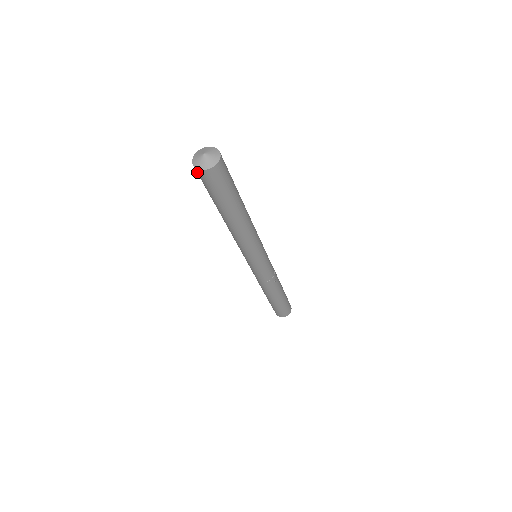
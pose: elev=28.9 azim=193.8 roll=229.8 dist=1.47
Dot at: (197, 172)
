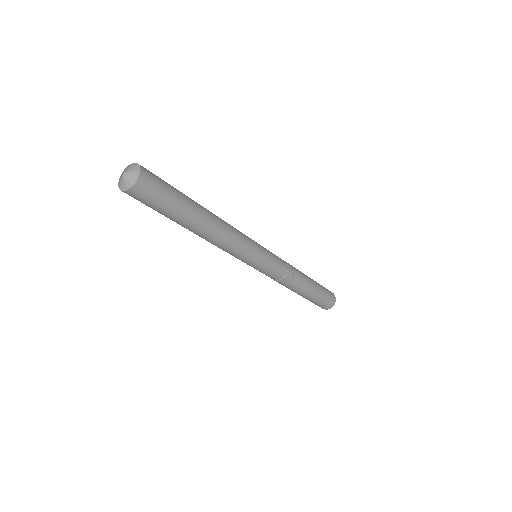
Dot at: (126, 193)
